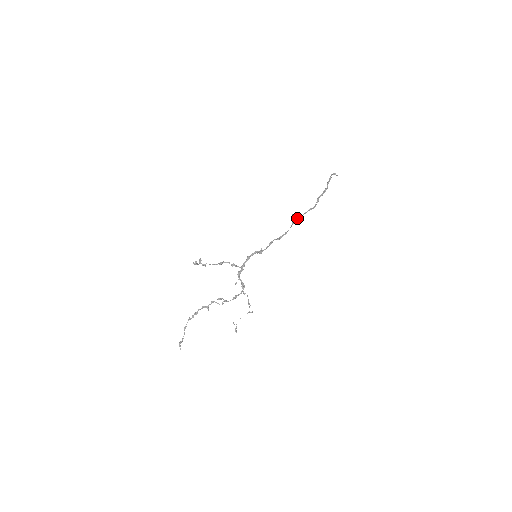
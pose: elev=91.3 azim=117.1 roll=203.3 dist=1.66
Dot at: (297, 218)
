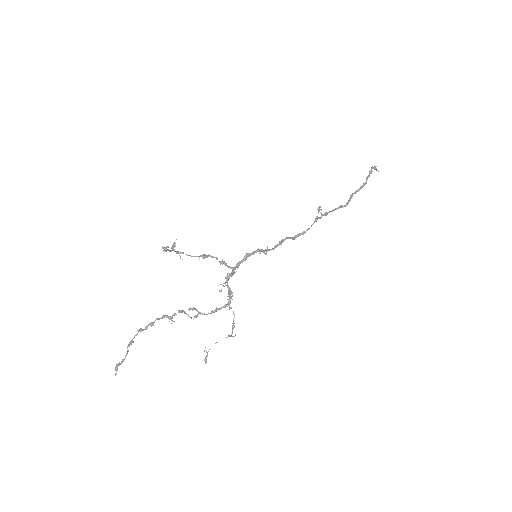
Dot at: (322, 214)
